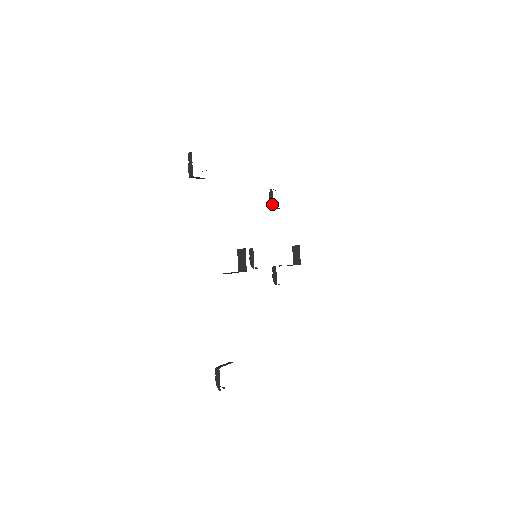
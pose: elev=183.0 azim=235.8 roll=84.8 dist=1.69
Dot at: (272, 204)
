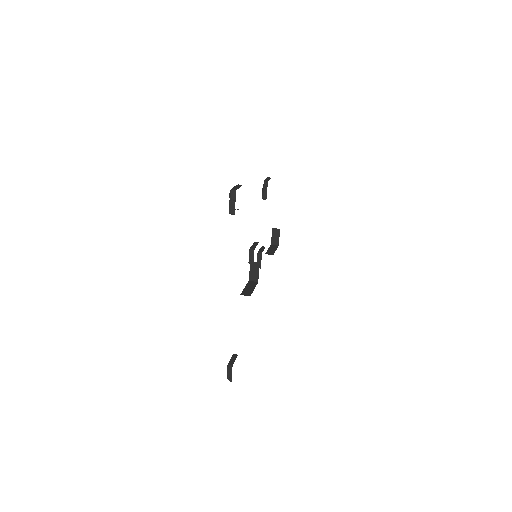
Dot at: (266, 196)
